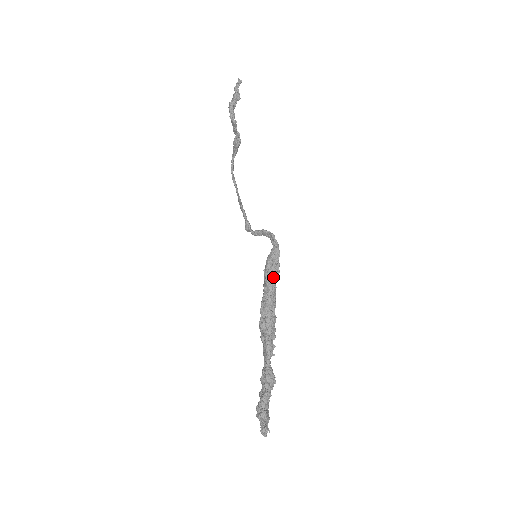
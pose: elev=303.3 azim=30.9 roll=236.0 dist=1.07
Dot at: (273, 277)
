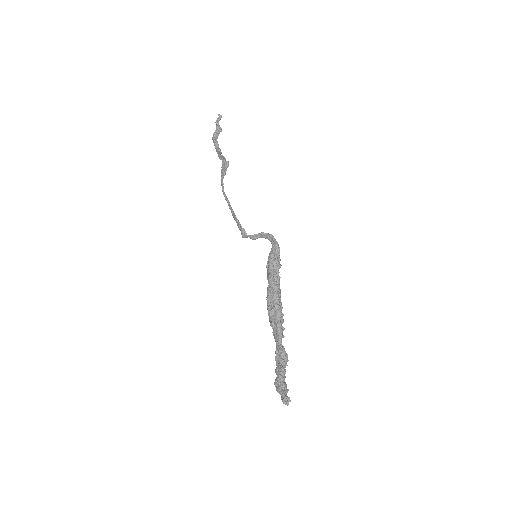
Dot at: (277, 269)
